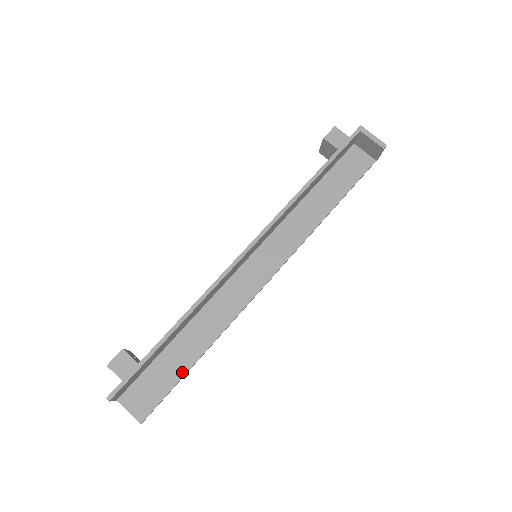
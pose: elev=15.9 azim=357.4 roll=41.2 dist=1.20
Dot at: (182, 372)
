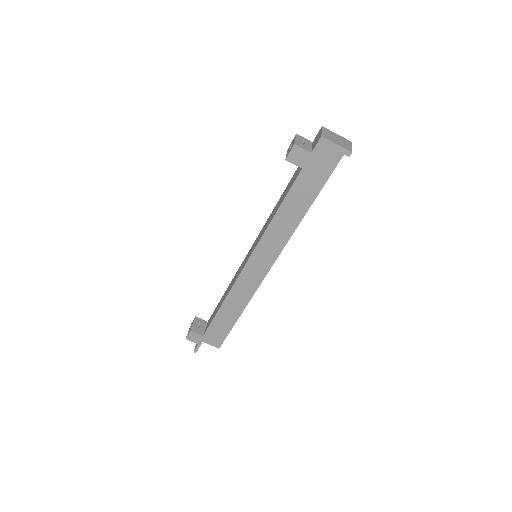
Dot at: (232, 324)
